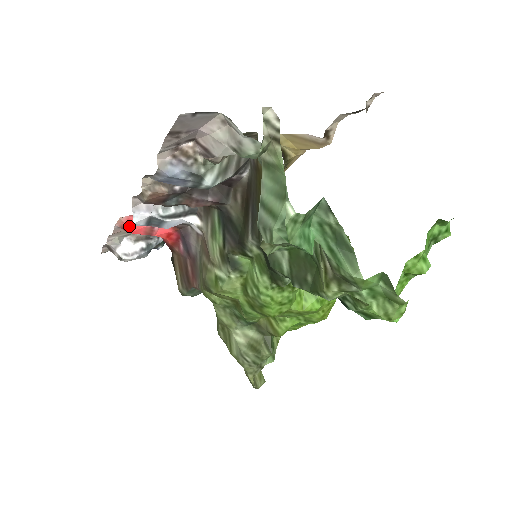
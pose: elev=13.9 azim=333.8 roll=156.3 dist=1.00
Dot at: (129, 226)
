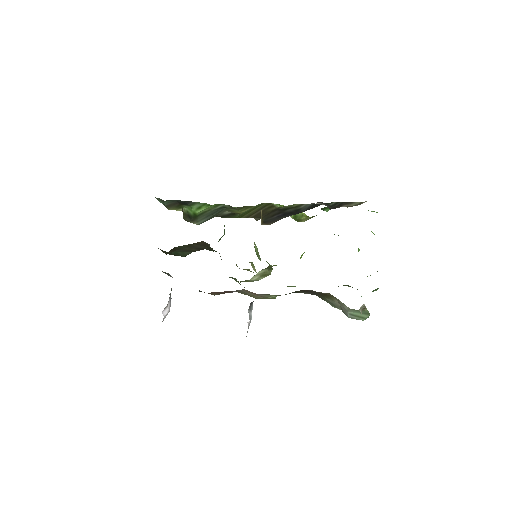
Dot at: occluded
